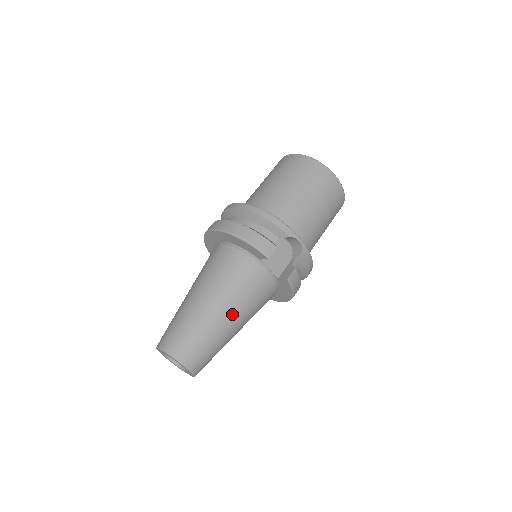
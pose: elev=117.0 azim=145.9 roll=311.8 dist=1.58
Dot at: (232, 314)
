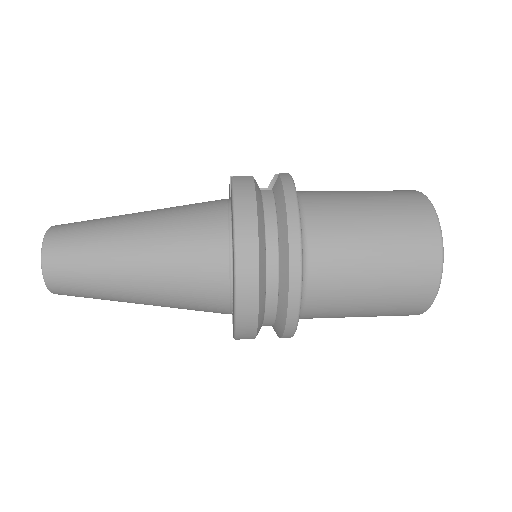
Dot at: (147, 212)
